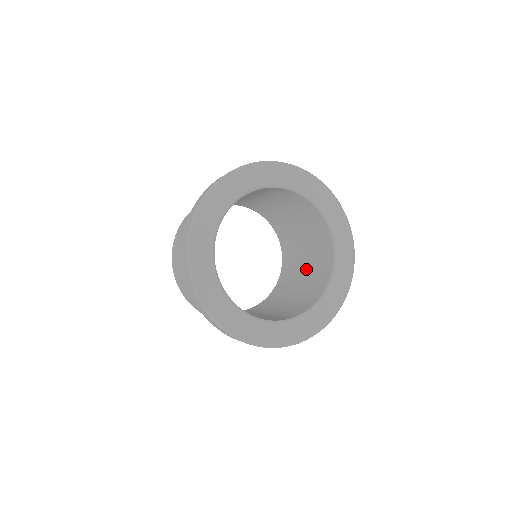
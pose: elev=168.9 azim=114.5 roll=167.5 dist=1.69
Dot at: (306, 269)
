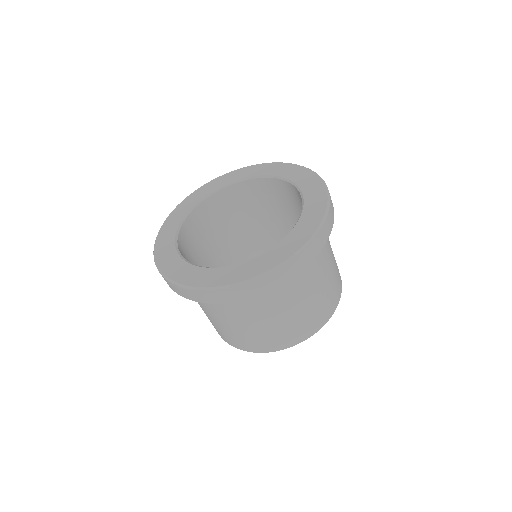
Dot at: occluded
